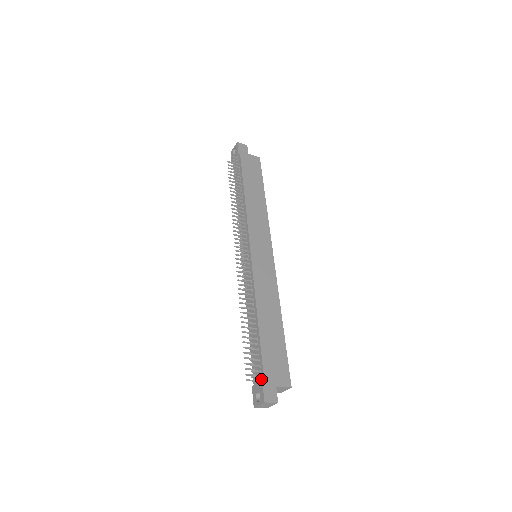
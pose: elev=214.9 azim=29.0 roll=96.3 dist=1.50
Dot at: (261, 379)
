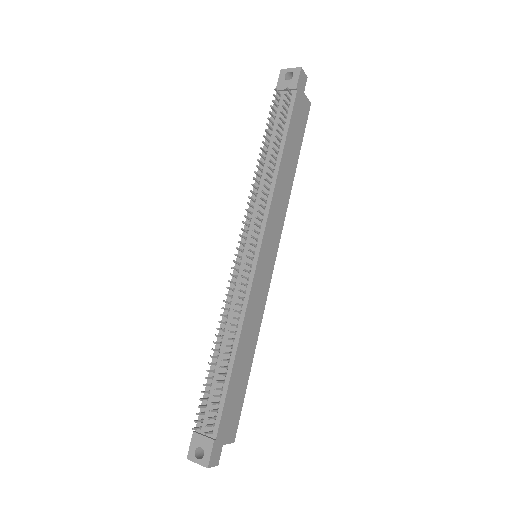
Dot at: (211, 435)
